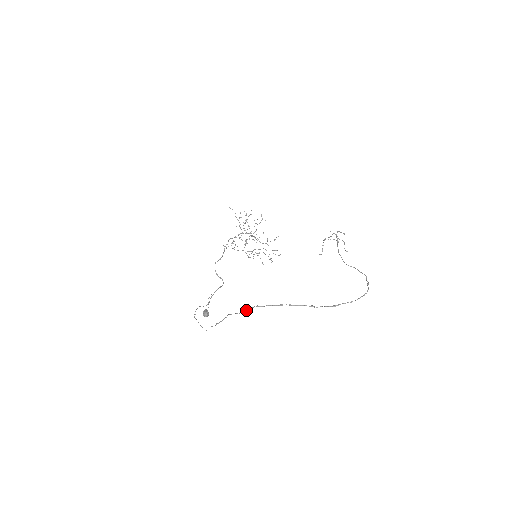
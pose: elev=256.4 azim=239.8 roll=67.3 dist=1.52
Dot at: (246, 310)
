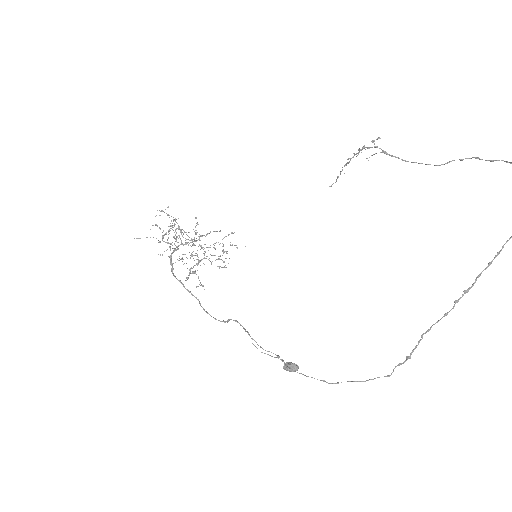
Dot at: (453, 308)
